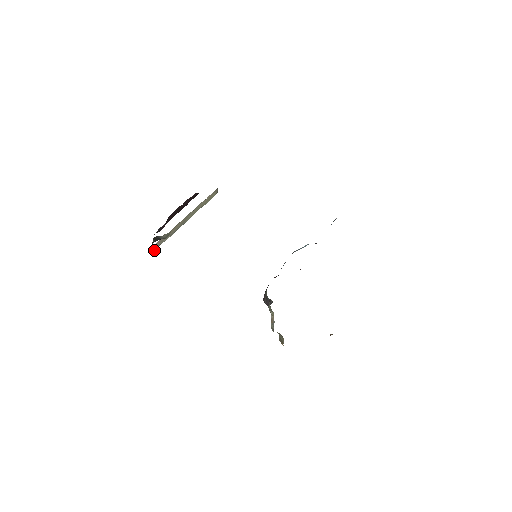
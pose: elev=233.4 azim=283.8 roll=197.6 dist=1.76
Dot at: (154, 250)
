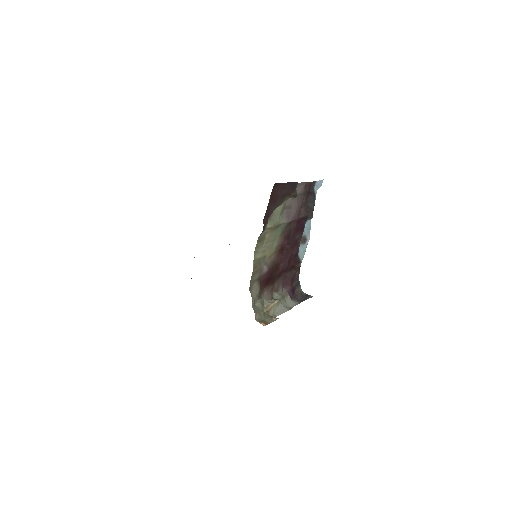
Dot at: occluded
